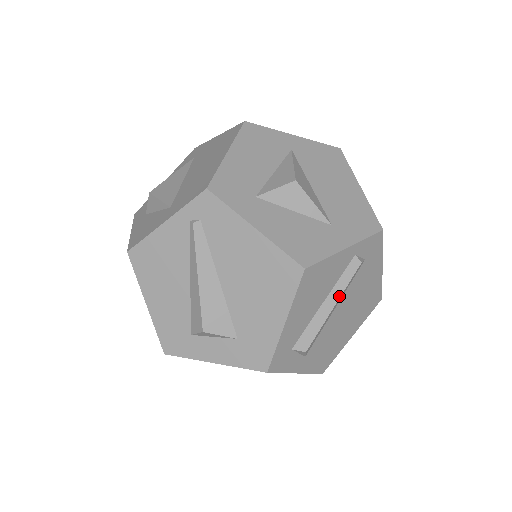
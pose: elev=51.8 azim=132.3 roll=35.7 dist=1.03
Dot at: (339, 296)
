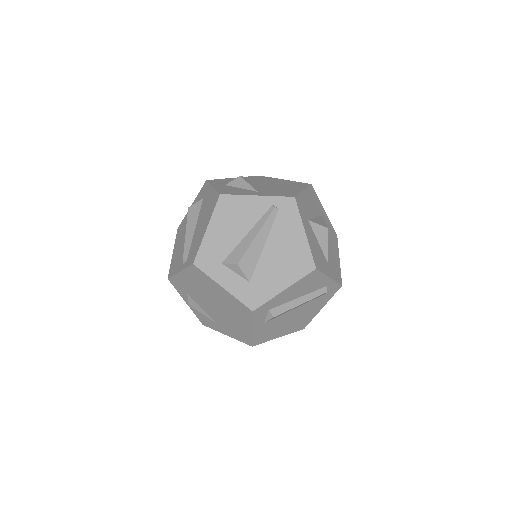
Dot at: (307, 300)
